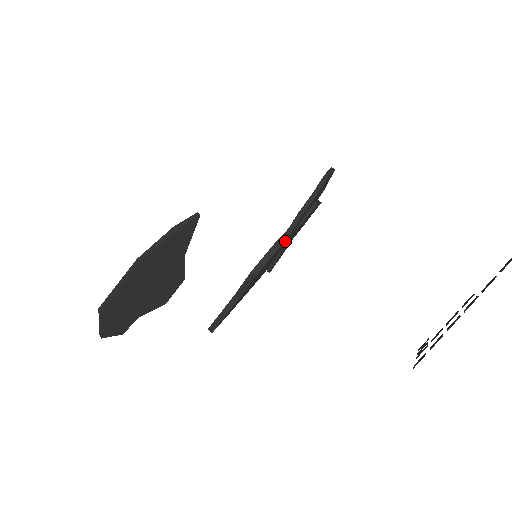
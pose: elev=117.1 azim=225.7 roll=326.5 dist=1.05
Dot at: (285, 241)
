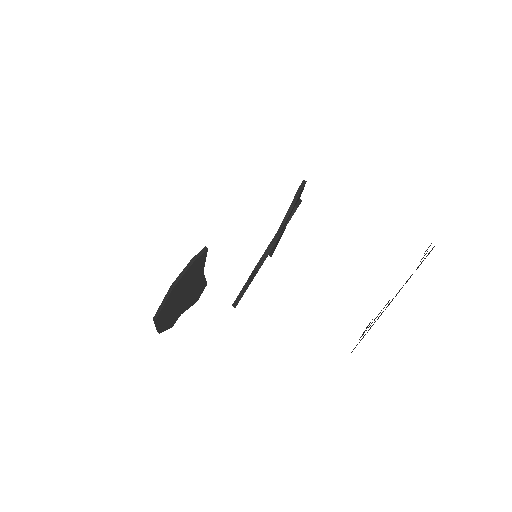
Dot at: occluded
